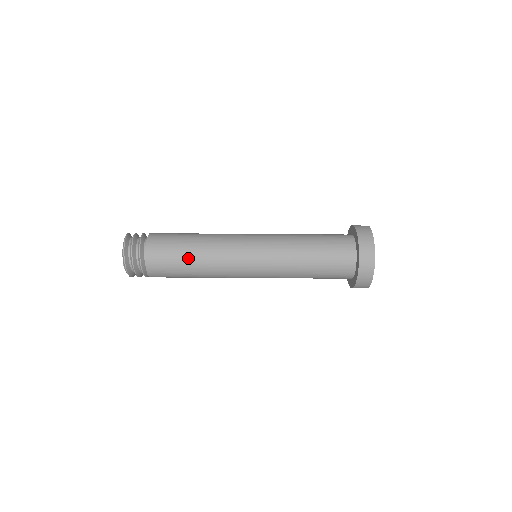
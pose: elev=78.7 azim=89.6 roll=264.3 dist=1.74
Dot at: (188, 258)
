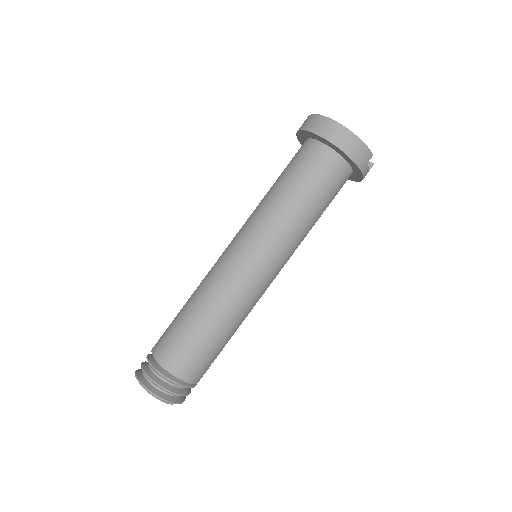
Dot at: (194, 321)
